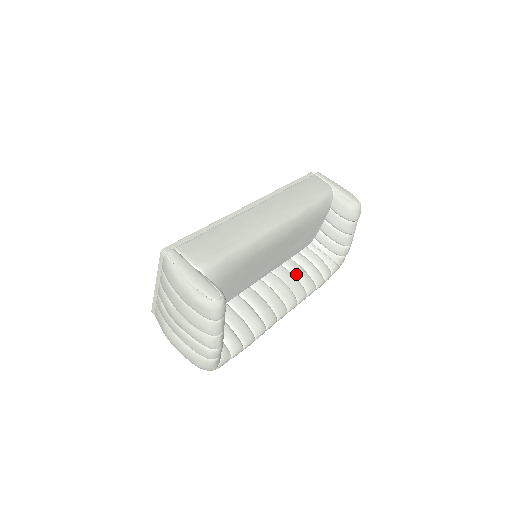
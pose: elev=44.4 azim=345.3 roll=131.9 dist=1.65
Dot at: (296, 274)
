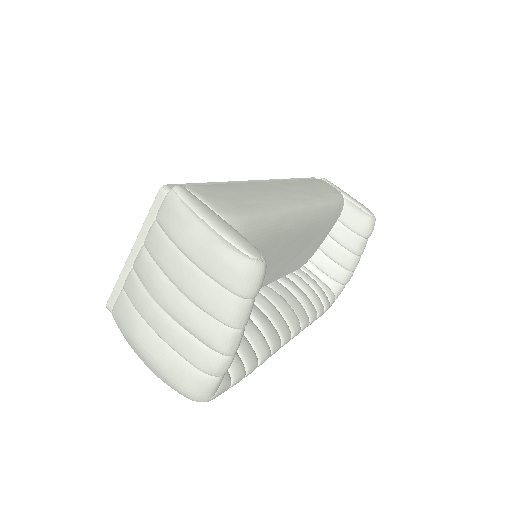
Dot at: (296, 293)
